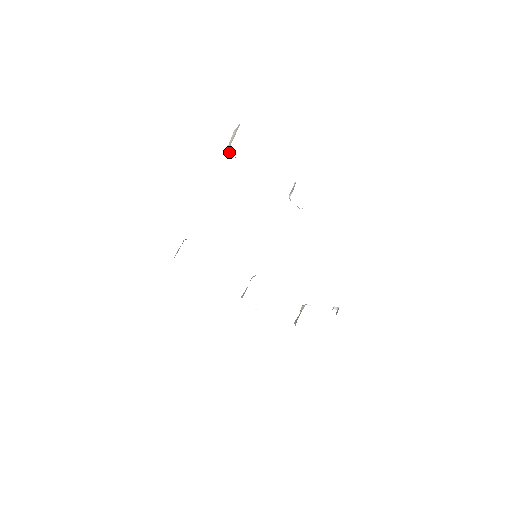
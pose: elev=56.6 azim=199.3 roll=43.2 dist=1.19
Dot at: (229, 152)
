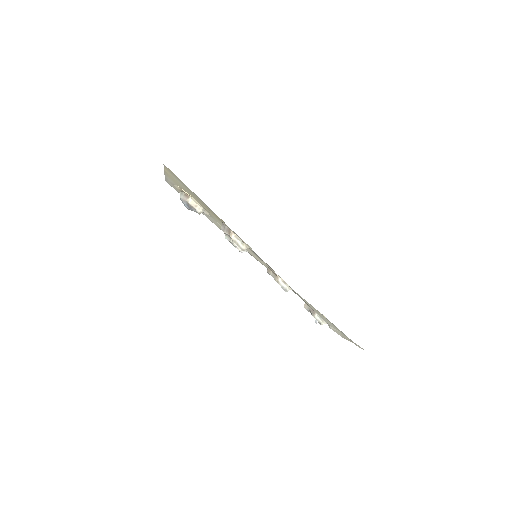
Dot at: (190, 201)
